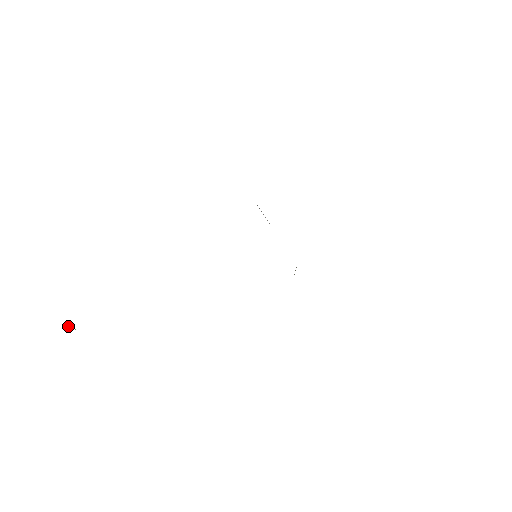
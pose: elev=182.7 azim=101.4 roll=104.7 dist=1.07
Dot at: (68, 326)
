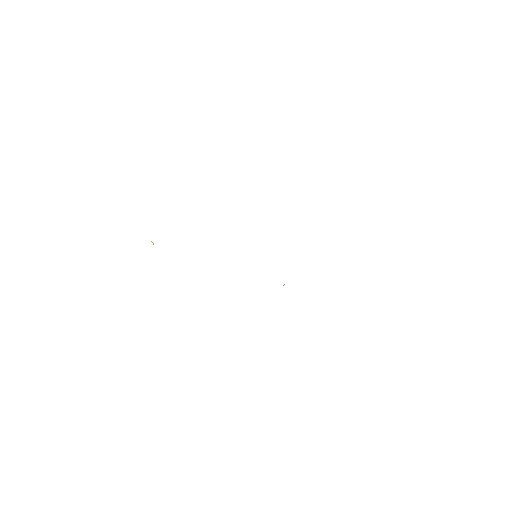
Dot at: (151, 241)
